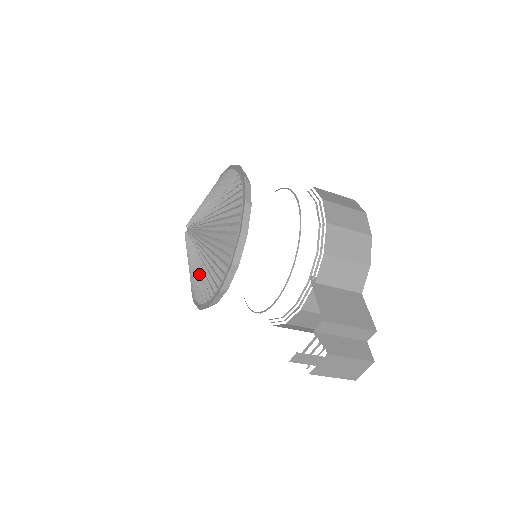
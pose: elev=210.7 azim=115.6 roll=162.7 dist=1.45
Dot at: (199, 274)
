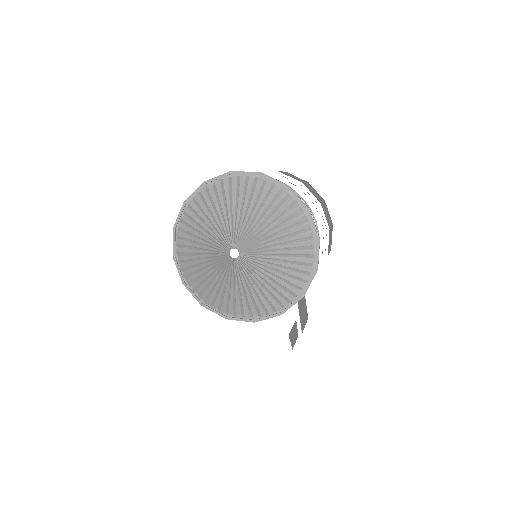
Dot at: (230, 295)
